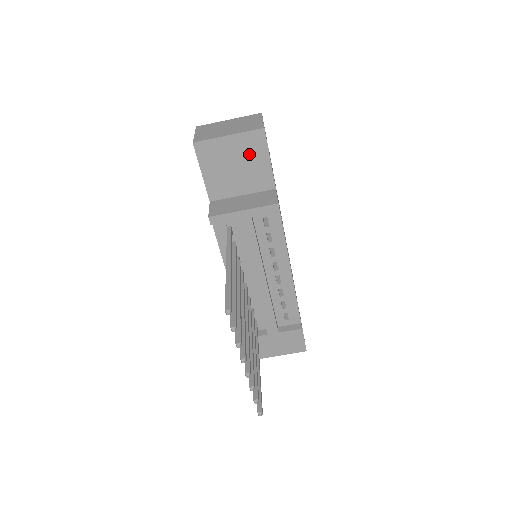
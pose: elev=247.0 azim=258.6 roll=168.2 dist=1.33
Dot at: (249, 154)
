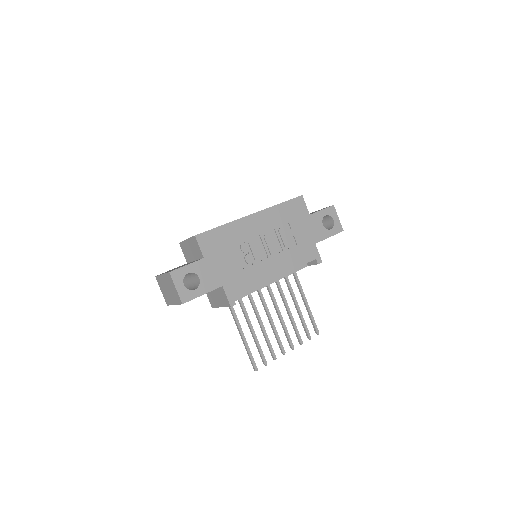
Dot at: occluded
